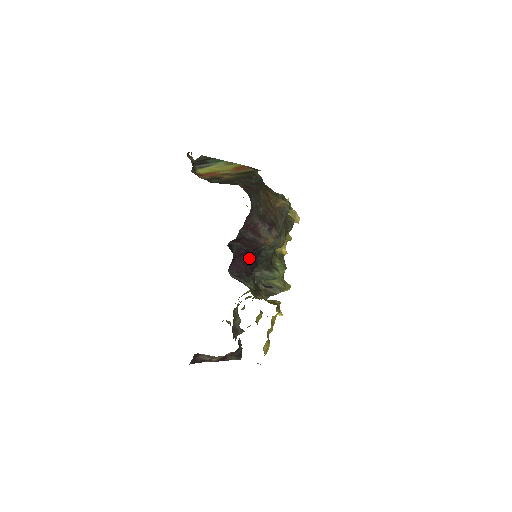
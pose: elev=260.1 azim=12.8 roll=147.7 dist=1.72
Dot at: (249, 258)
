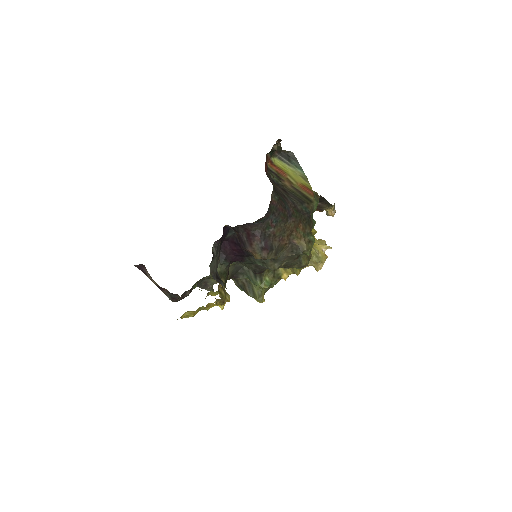
Dot at: (238, 250)
